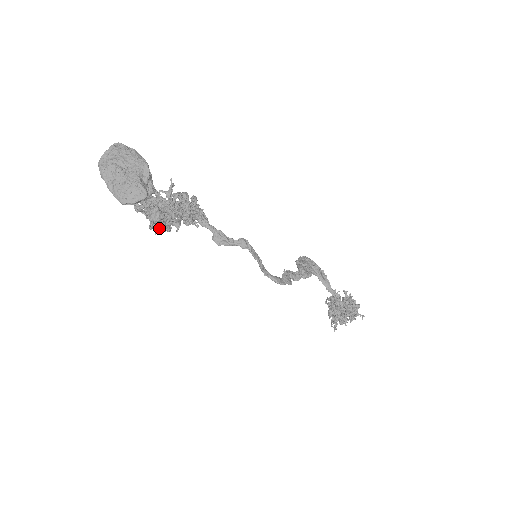
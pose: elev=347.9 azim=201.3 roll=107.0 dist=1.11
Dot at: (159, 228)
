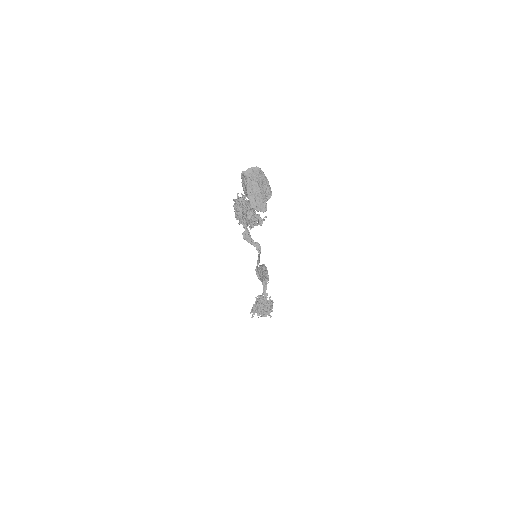
Dot at: (239, 220)
